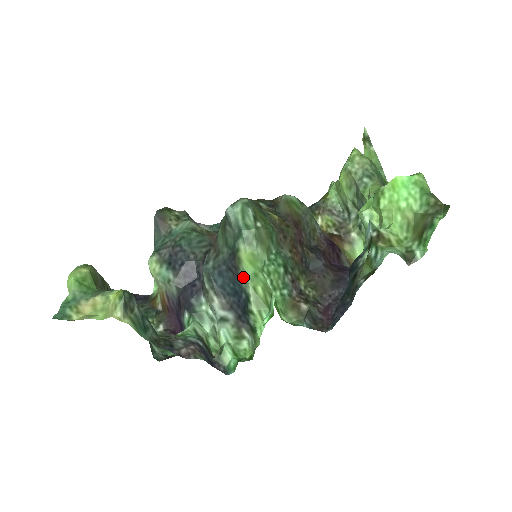
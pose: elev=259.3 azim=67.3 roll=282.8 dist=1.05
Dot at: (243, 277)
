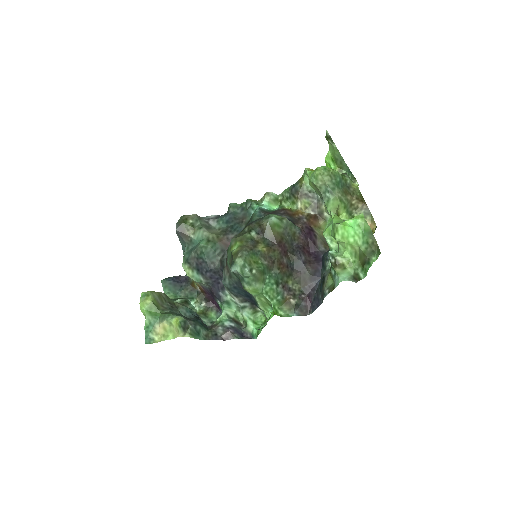
Dot at: occluded
